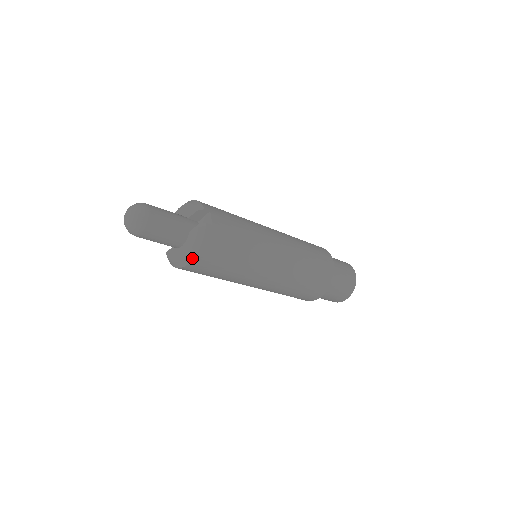
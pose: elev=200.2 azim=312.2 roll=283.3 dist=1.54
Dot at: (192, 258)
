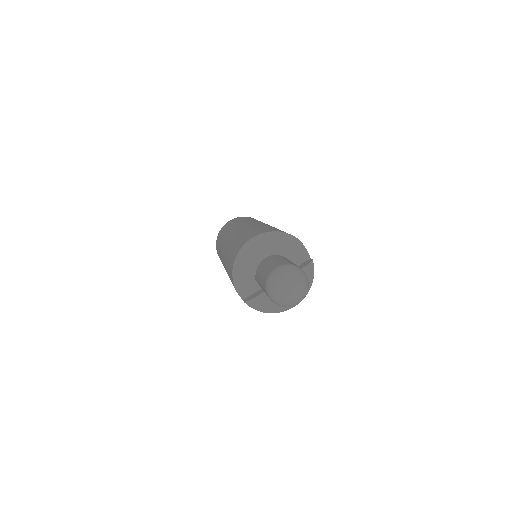
Dot at: occluded
